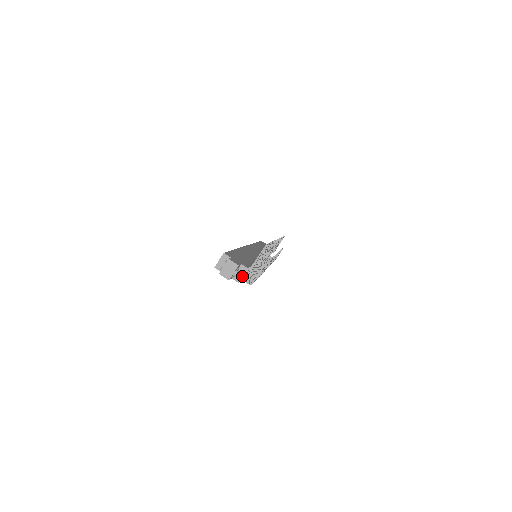
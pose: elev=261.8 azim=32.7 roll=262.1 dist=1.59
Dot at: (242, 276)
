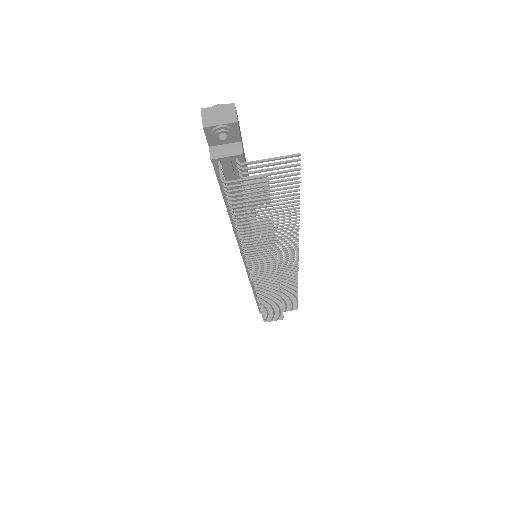
Dot at: (225, 156)
